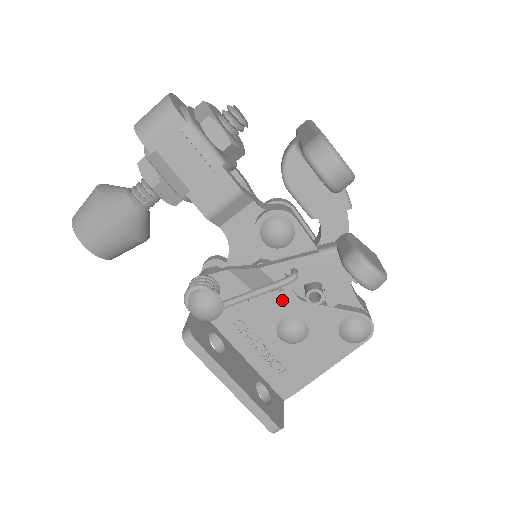
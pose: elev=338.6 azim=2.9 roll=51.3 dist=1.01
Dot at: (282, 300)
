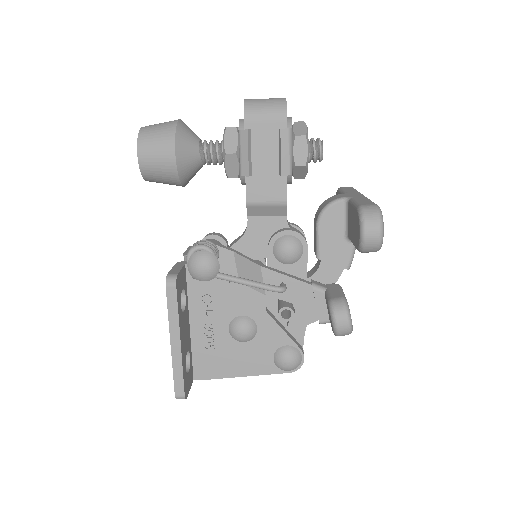
Dot at: (253, 301)
